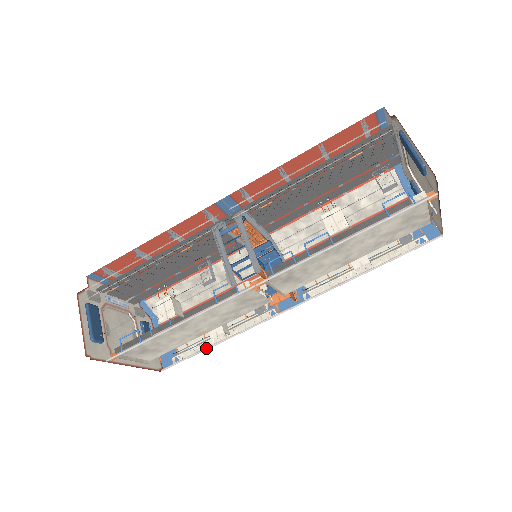
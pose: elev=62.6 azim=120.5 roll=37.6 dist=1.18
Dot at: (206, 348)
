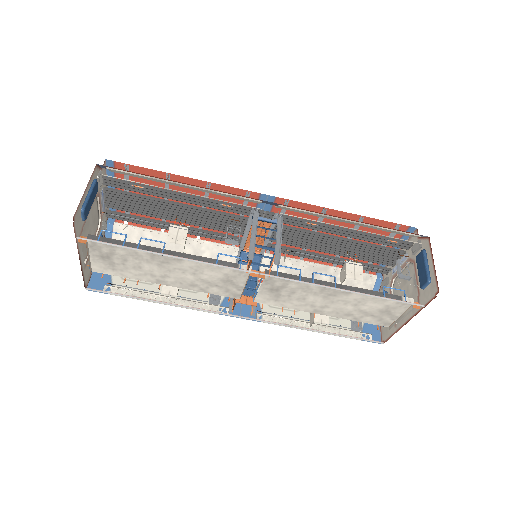
Dot at: (145, 298)
